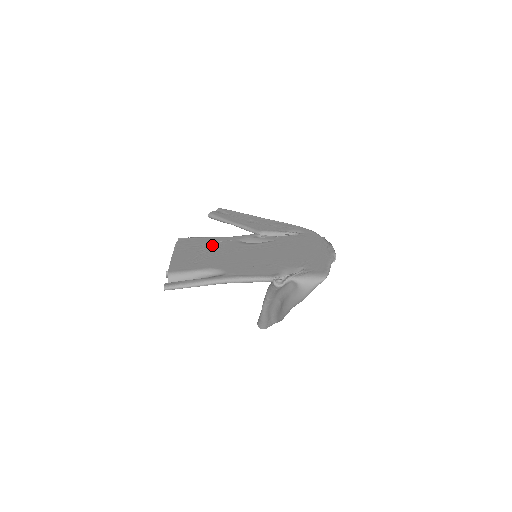
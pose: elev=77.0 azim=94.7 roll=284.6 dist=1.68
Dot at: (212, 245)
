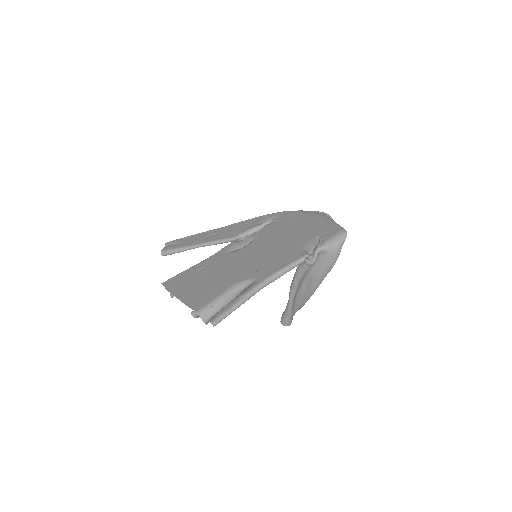
Dot at: (206, 269)
